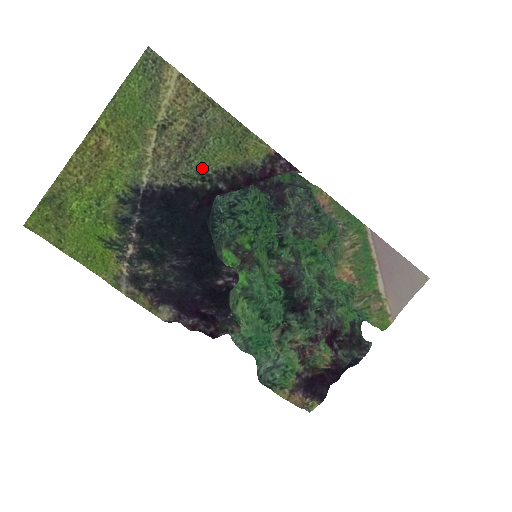
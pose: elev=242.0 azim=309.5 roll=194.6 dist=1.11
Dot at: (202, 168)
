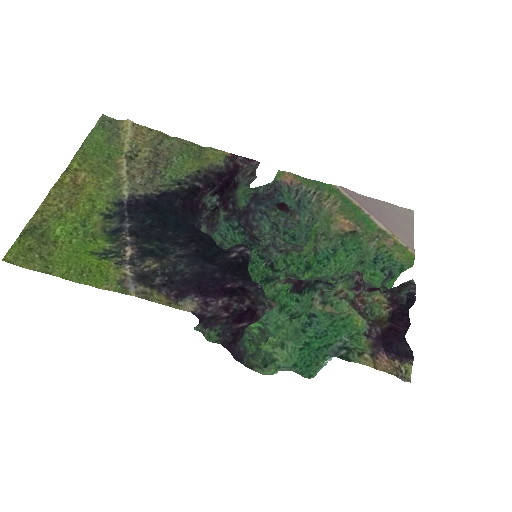
Dot at: (175, 177)
